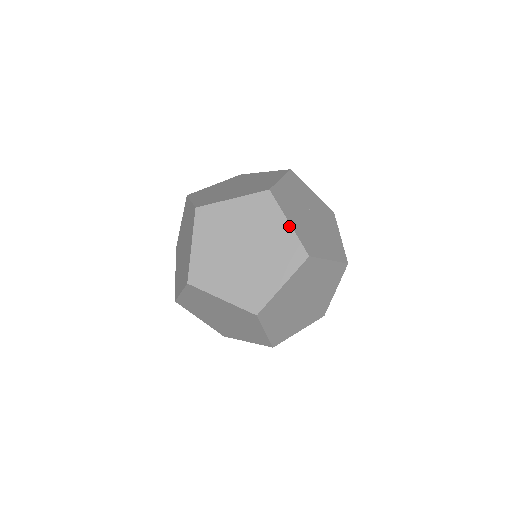
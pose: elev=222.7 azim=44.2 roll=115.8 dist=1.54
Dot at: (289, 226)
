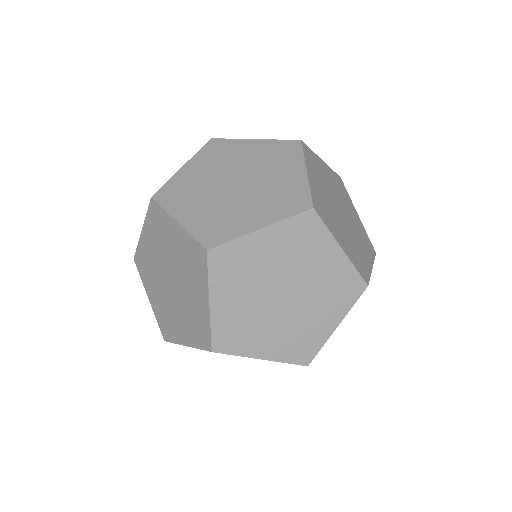
Dot at: (179, 226)
